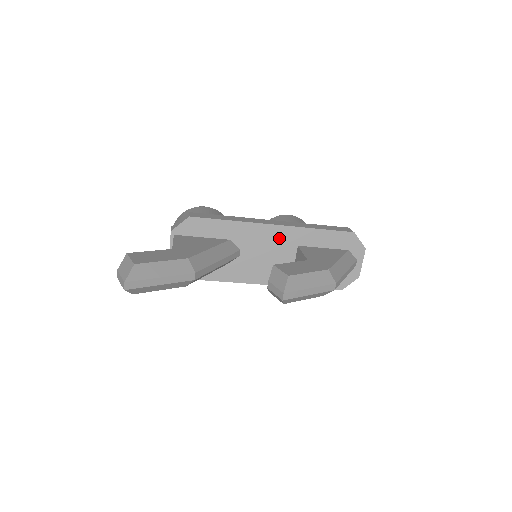
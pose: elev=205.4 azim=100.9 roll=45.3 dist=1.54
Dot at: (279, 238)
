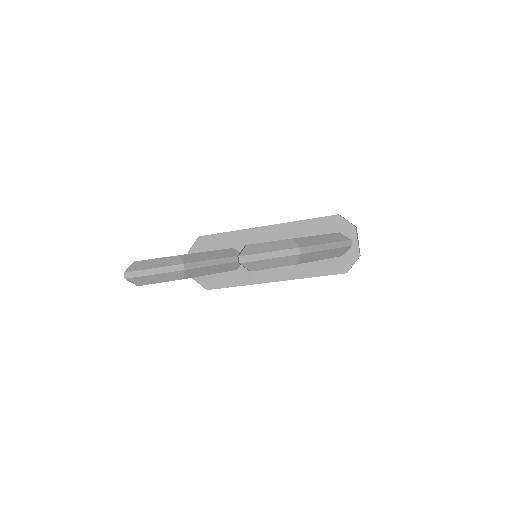
Dot at: (273, 237)
